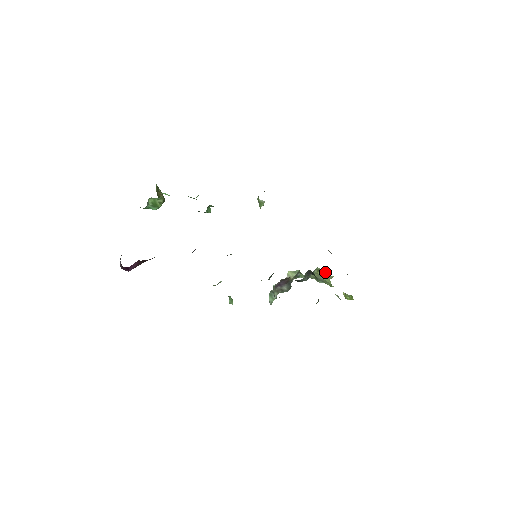
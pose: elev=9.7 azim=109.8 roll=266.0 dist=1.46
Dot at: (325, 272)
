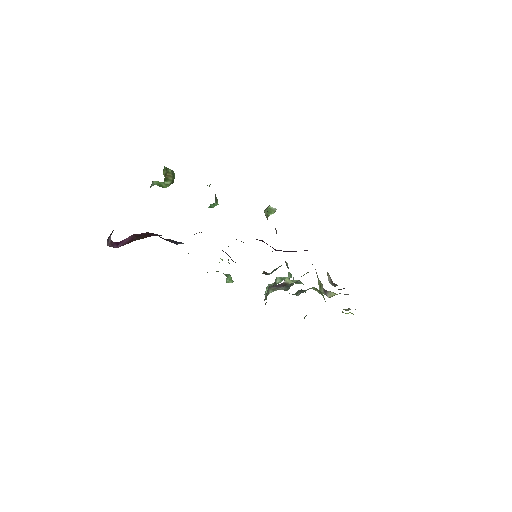
Dot at: occluded
